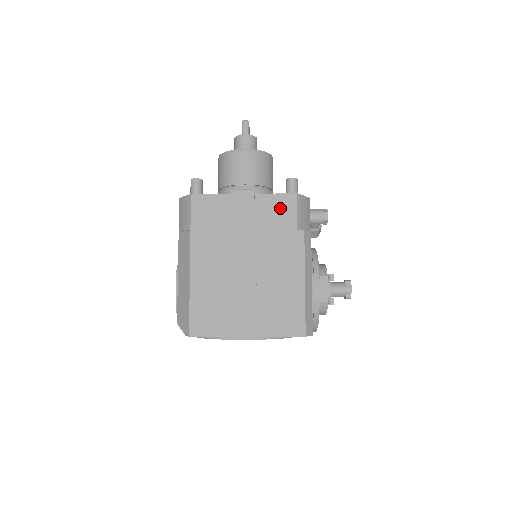
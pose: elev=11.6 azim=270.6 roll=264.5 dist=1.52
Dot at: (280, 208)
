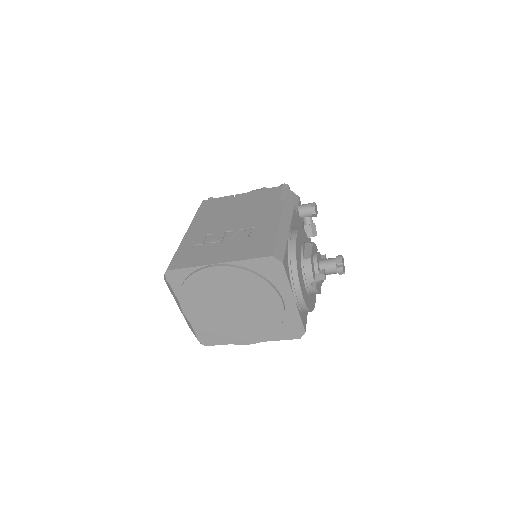
Dot at: (268, 194)
